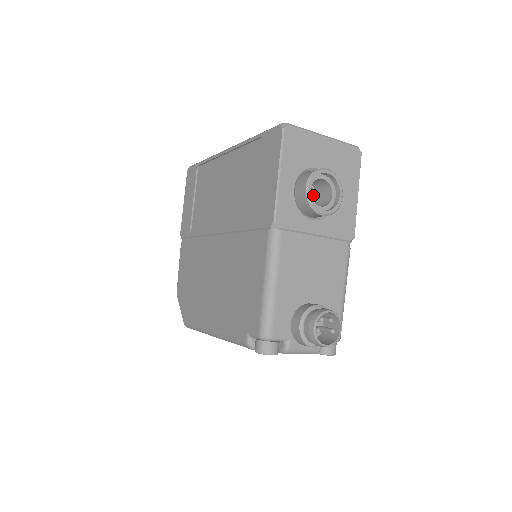
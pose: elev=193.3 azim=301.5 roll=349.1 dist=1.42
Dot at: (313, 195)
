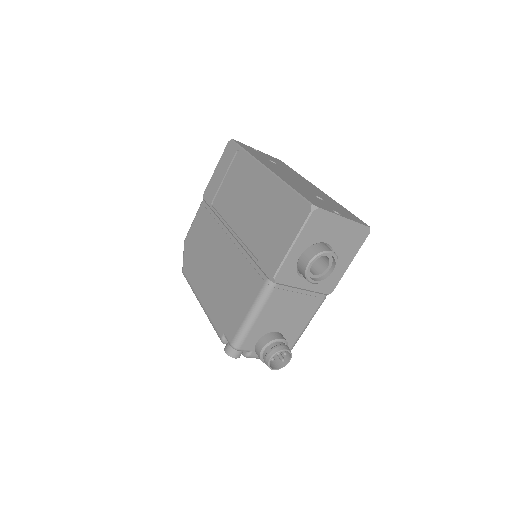
Dot at: occluded
